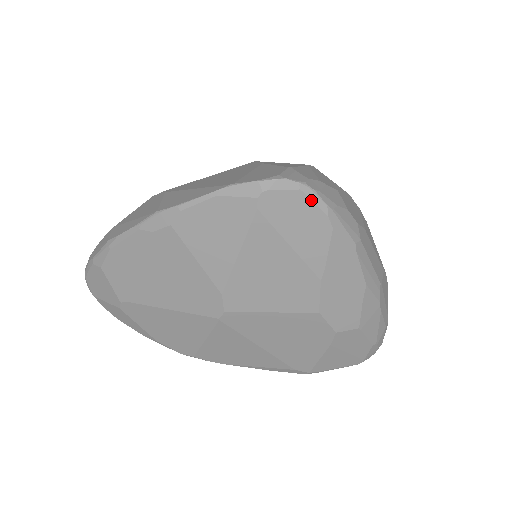
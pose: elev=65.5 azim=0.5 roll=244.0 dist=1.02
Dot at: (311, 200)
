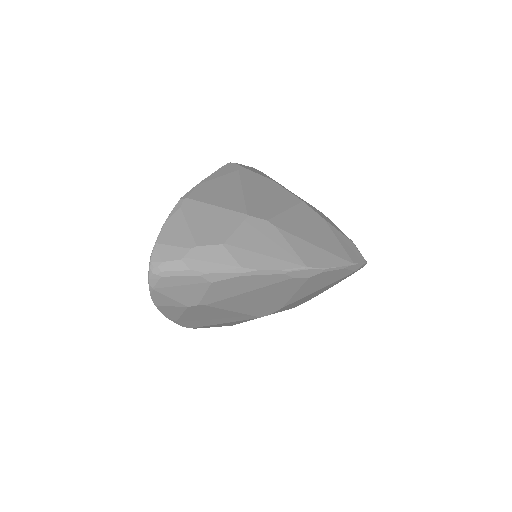
Dot at: occluded
